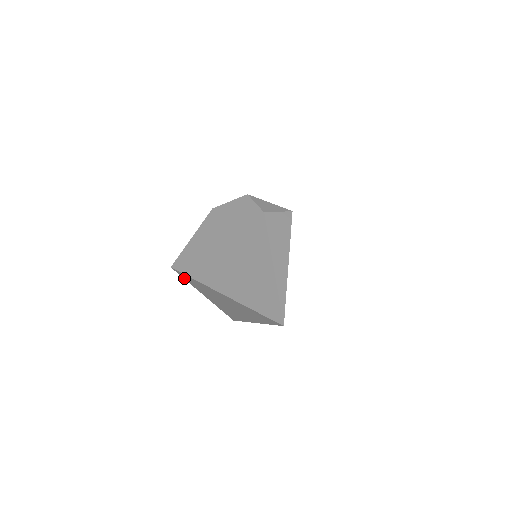
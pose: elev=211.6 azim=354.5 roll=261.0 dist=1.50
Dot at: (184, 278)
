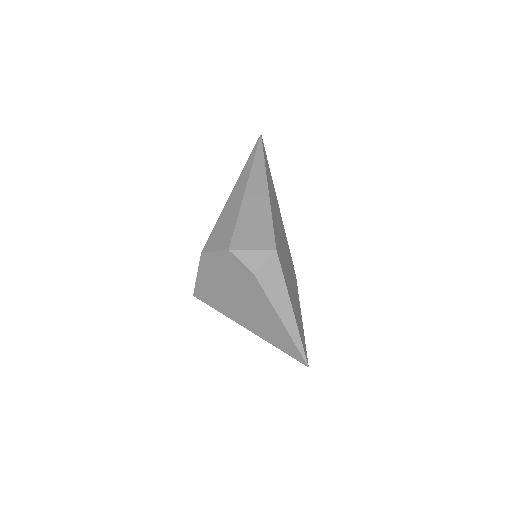
Dot at: occluded
